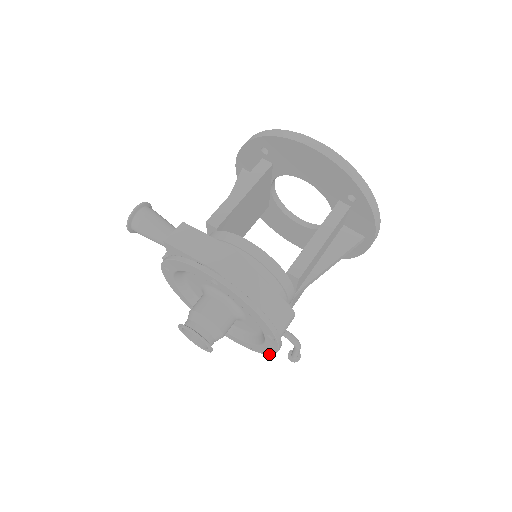
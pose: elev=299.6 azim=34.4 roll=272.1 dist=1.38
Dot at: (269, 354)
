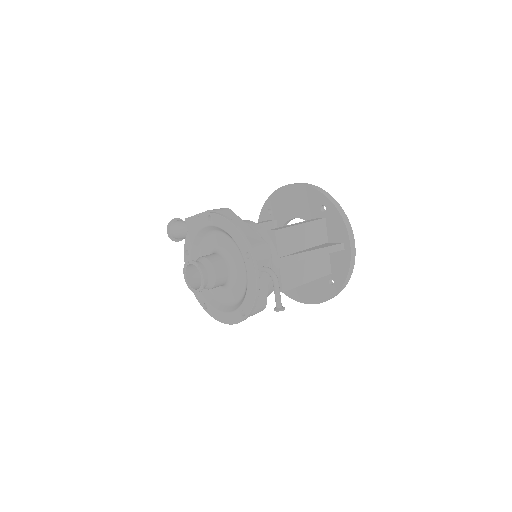
Dot at: (254, 298)
